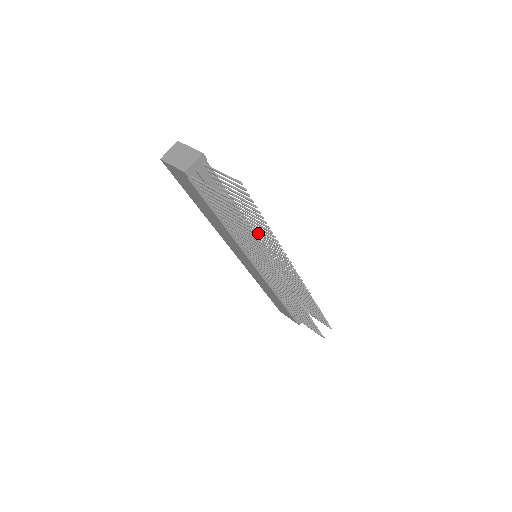
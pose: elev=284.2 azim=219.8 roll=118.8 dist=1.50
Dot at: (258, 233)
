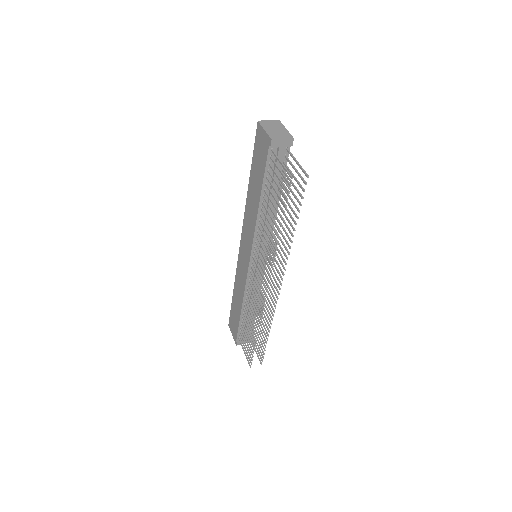
Dot at: (278, 234)
